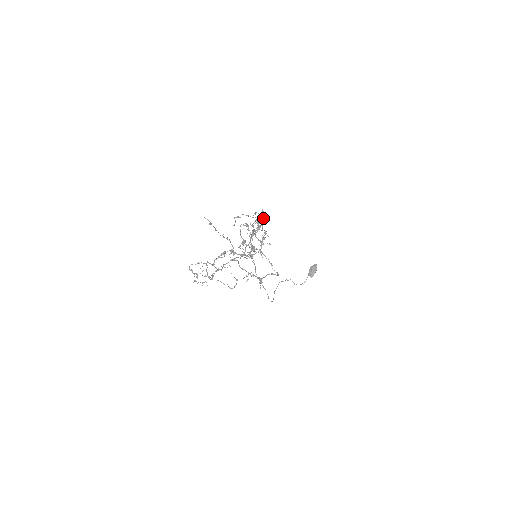
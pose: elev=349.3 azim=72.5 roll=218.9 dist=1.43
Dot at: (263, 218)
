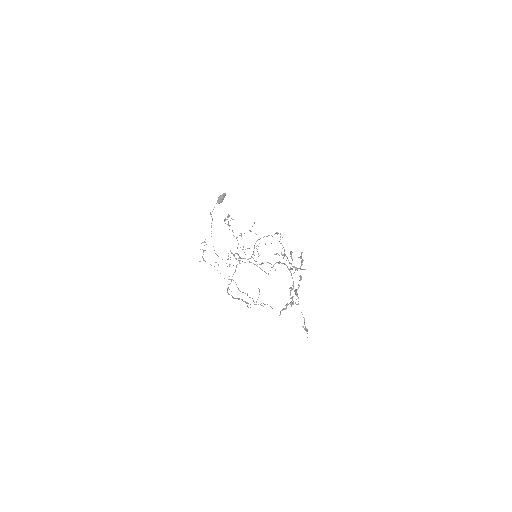
Dot at: (302, 261)
